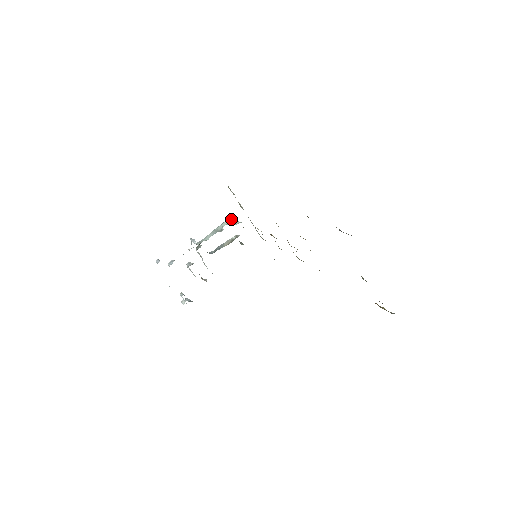
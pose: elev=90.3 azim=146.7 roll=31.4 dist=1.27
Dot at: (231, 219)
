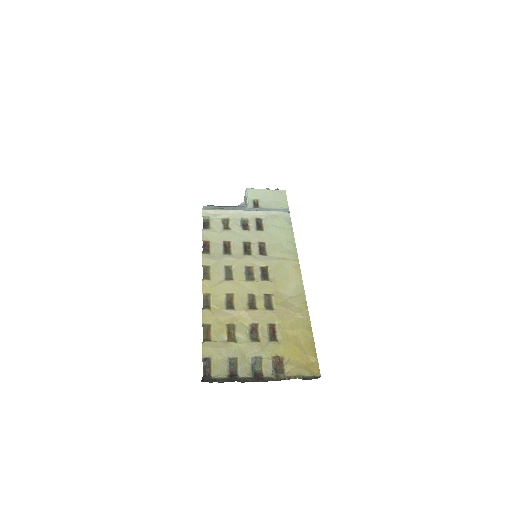
Dot at: (245, 195)
